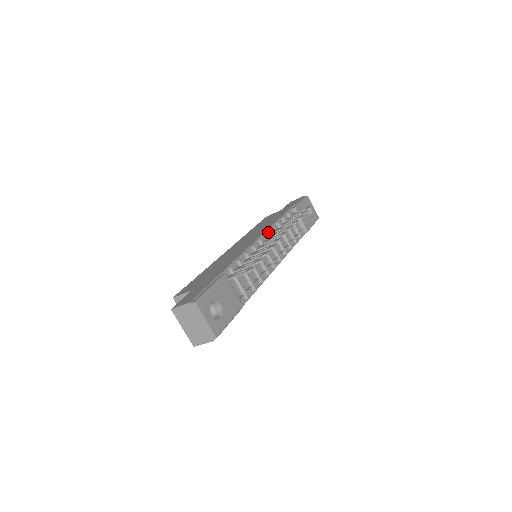
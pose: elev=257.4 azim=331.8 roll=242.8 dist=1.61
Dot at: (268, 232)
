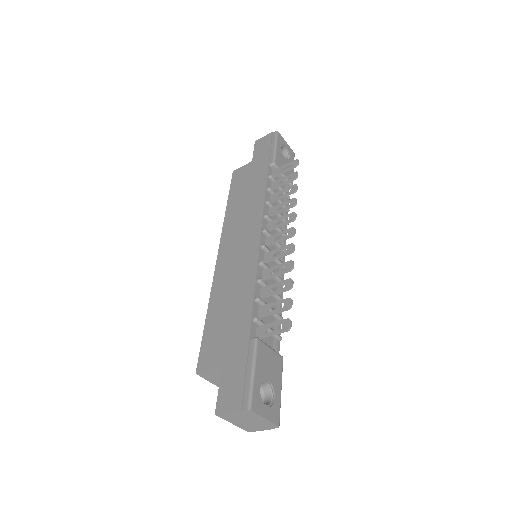
Dot at: (264, 224)
